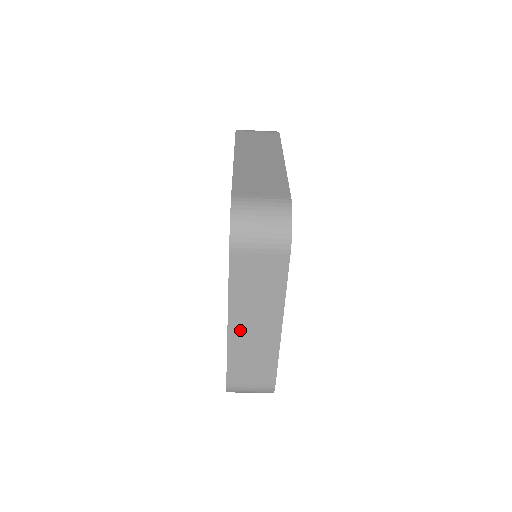
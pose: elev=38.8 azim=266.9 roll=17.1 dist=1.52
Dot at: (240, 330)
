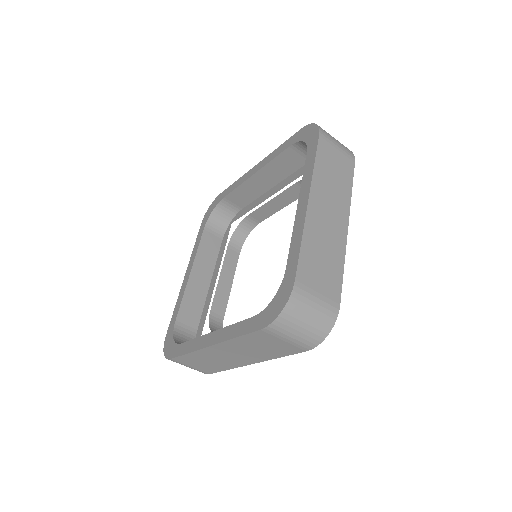
Dot at: (217, 351)
